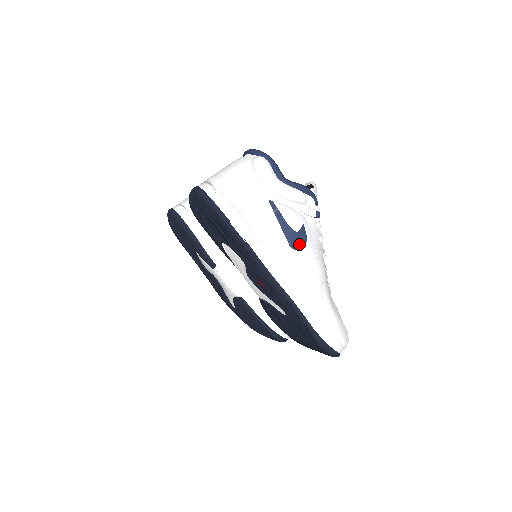
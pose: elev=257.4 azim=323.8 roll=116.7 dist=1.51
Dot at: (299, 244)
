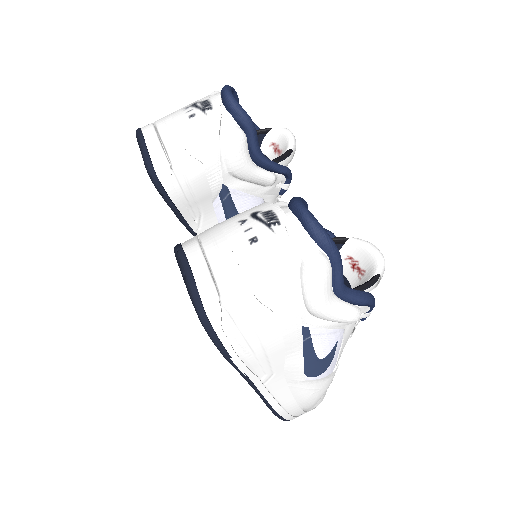
Dot at: (318, 372)
